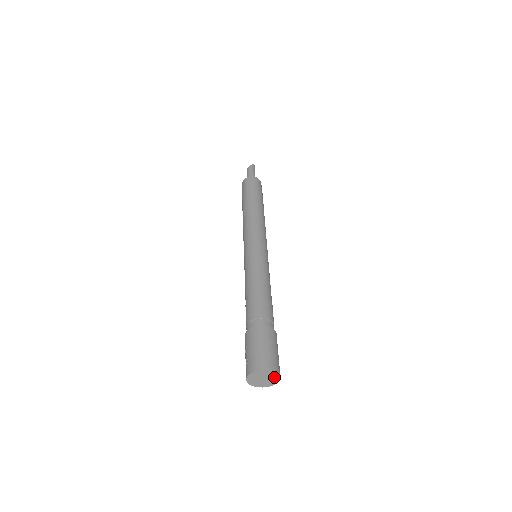
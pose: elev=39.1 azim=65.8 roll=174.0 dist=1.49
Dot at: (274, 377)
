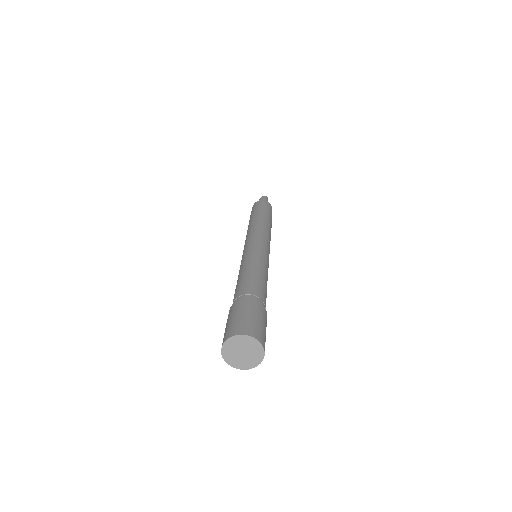
Dot at: (255, 347)
